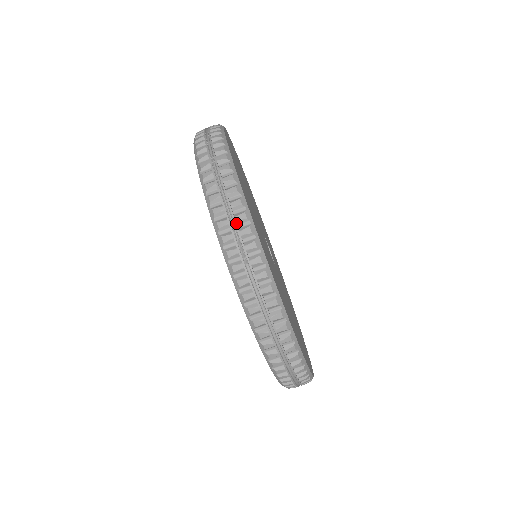
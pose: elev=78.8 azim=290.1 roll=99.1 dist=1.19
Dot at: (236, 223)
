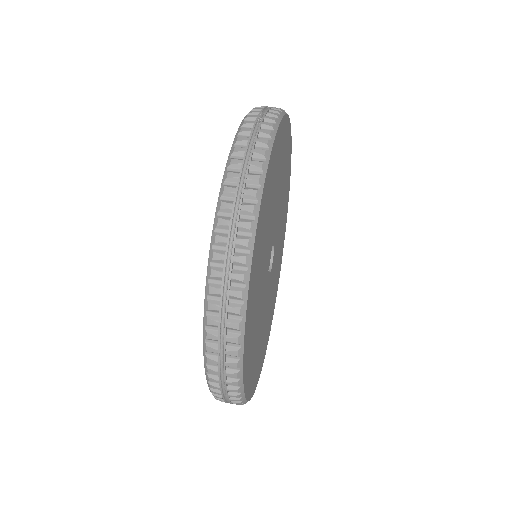
Dot at: (269, 110)
